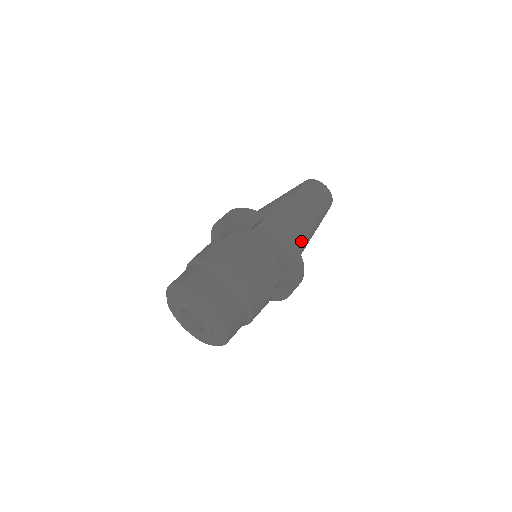
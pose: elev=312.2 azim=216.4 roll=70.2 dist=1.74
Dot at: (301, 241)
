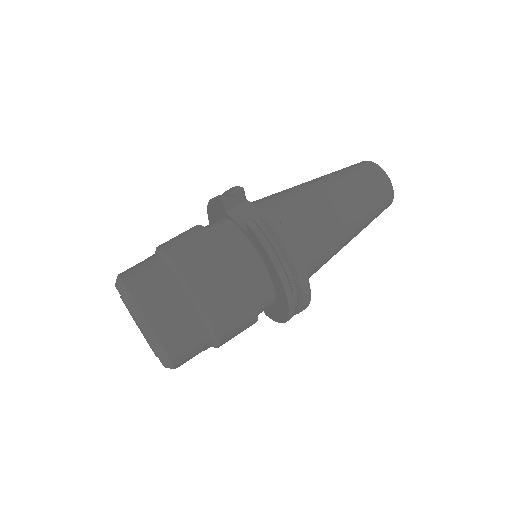
Dot at: (314, 230)
